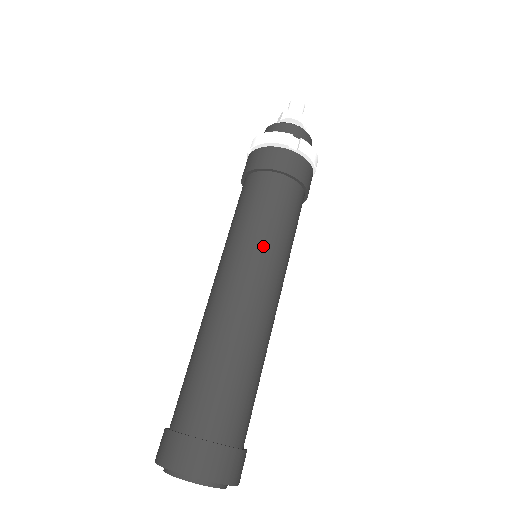
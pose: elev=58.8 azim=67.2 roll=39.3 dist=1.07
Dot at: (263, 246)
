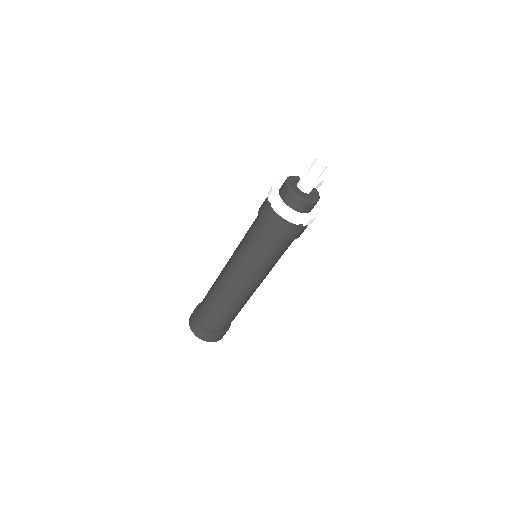
Dot at: (261, 272)
